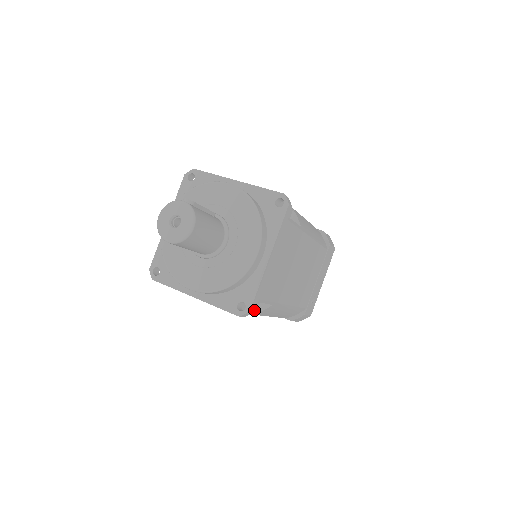
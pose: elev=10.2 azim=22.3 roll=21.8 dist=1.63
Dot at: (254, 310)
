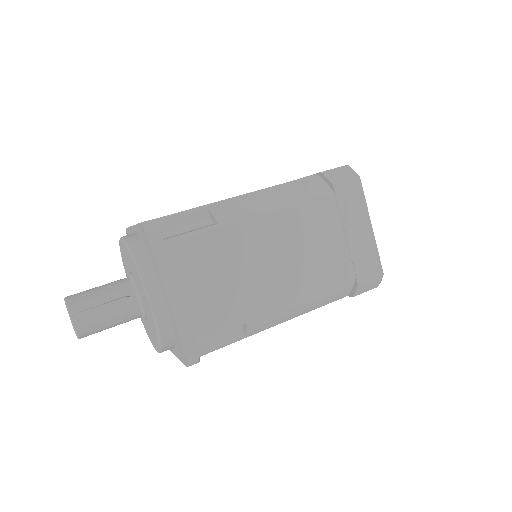
Dot at: occluded
